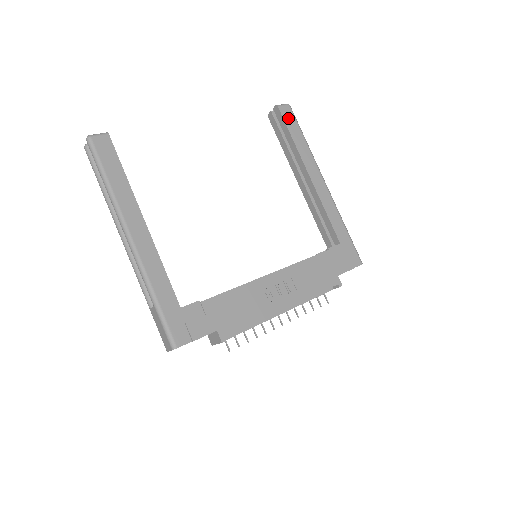
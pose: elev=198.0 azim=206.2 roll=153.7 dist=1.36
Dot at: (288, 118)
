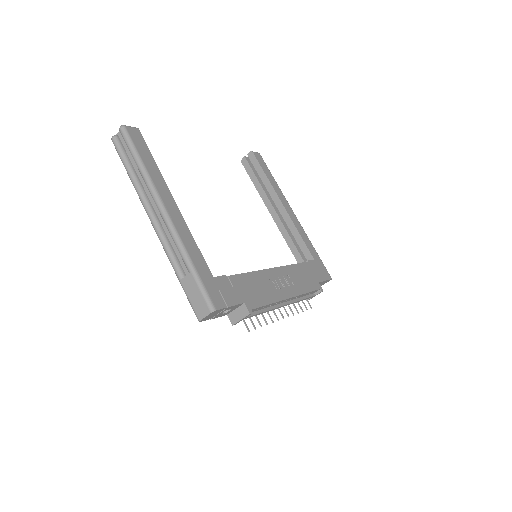
Dot at: (261, 162)
